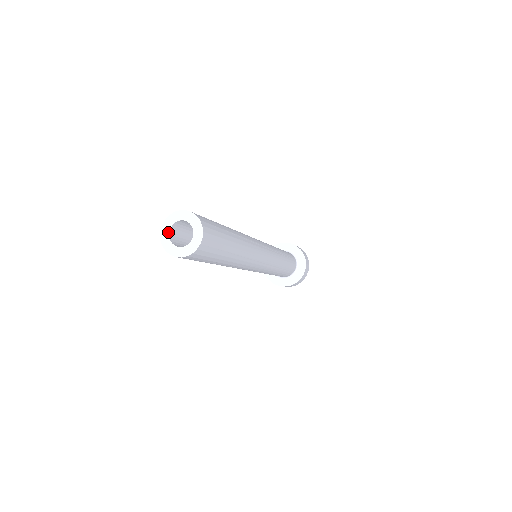
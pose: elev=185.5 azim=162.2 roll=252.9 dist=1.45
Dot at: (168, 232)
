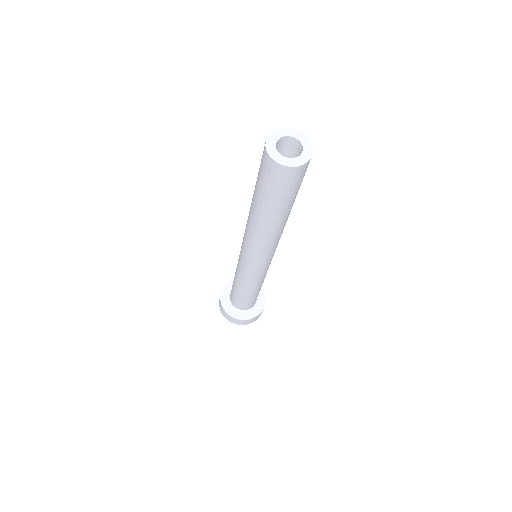
Dot at: (276, 141)
